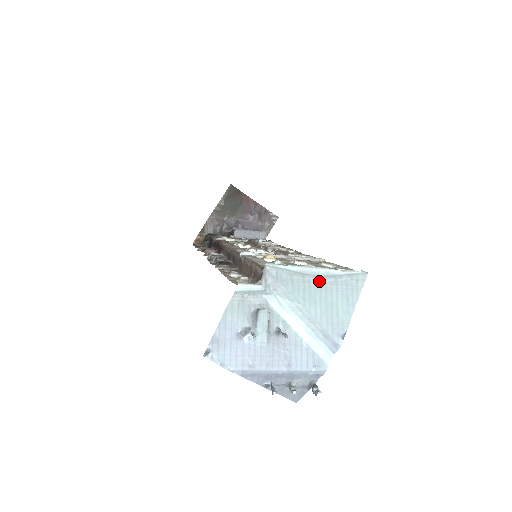
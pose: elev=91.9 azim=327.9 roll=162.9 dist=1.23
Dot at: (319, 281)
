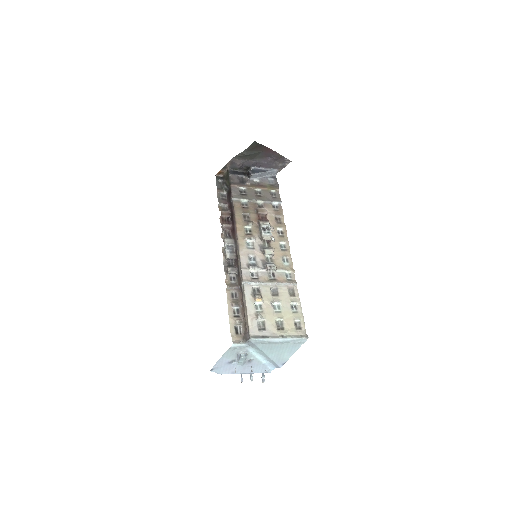
Dot at: (278, 344)
